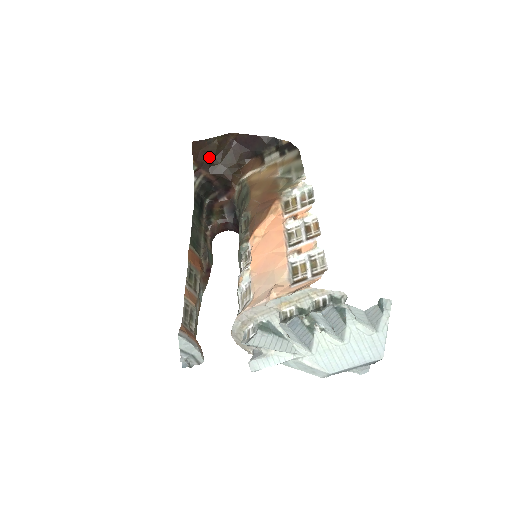
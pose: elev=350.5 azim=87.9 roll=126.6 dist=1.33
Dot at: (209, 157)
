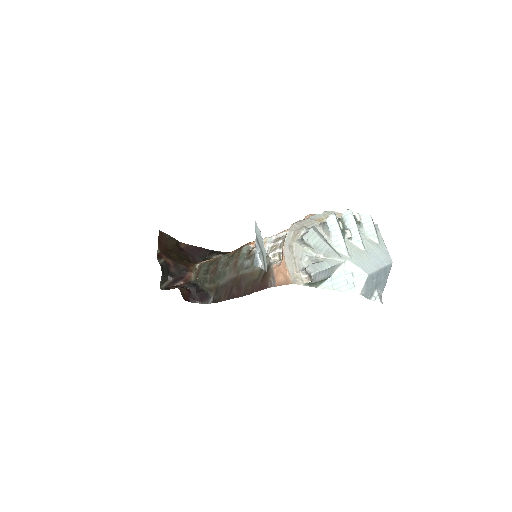
Dot at: (168, 249)
